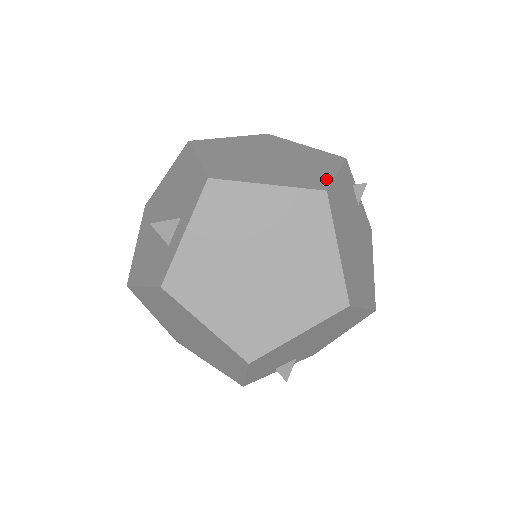
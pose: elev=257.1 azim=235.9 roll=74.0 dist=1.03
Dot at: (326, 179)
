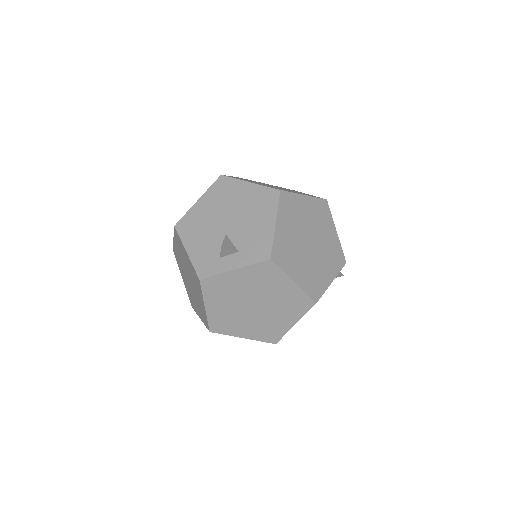
Dot at: (323, 289)
